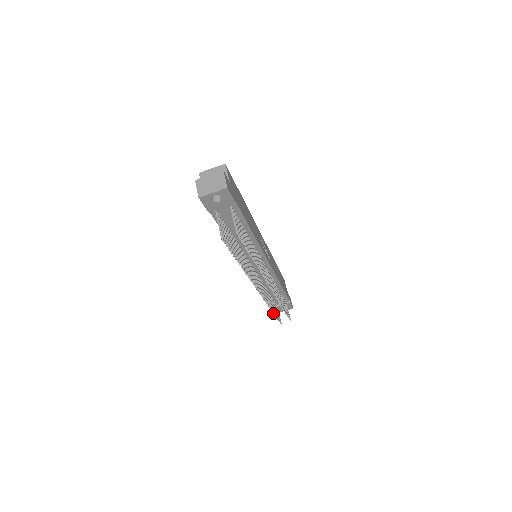
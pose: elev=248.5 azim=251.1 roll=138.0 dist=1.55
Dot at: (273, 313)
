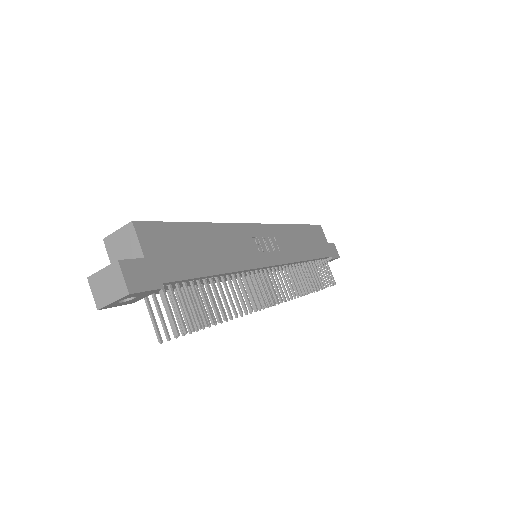
Dot at: occluded
